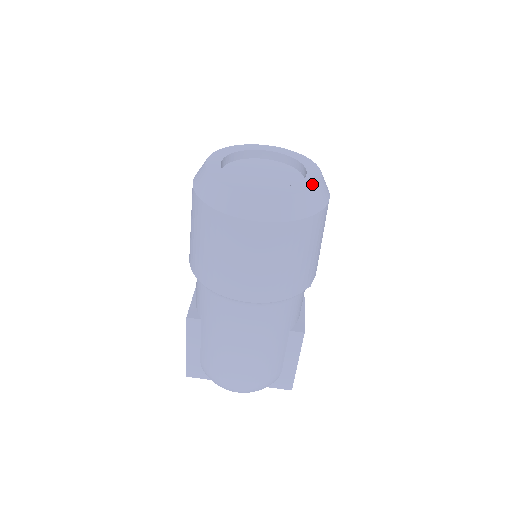
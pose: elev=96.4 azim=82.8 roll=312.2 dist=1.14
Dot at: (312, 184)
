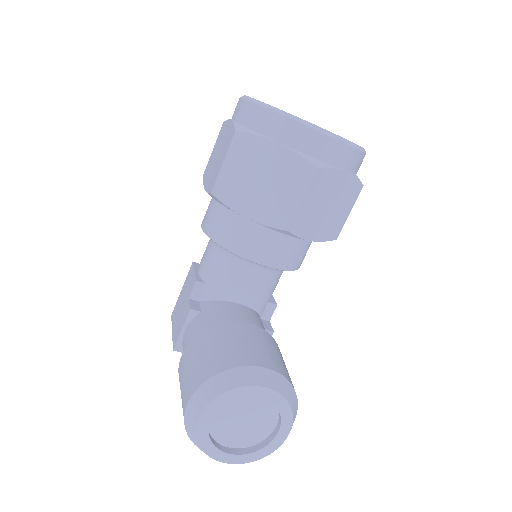
Dot at: (273, 449)
